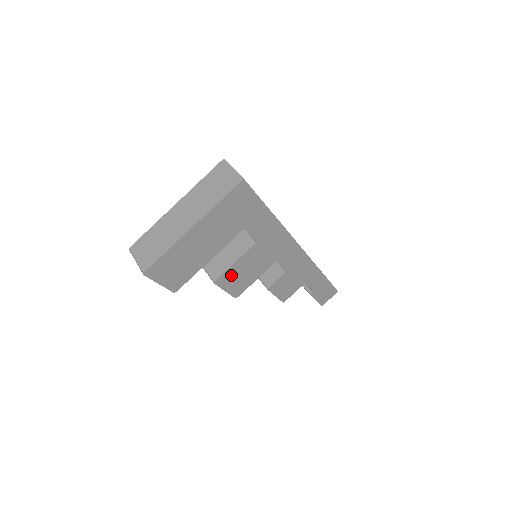
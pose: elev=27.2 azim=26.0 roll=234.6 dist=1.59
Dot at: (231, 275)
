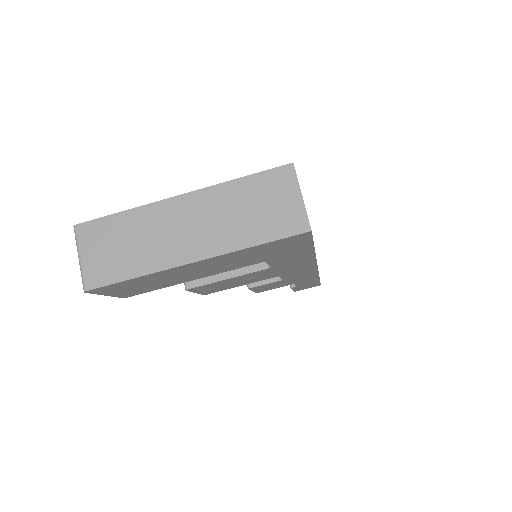
Dot at: (213, 285)
